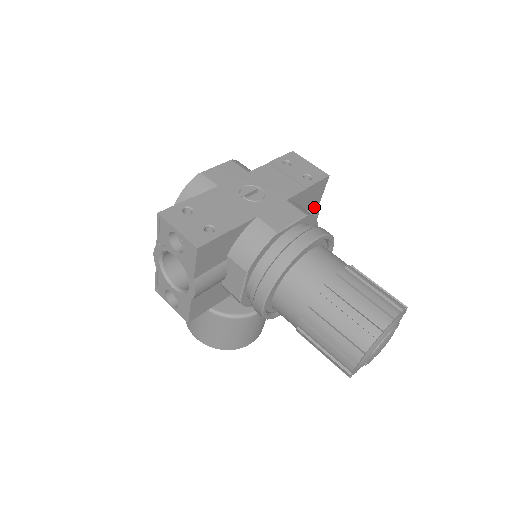
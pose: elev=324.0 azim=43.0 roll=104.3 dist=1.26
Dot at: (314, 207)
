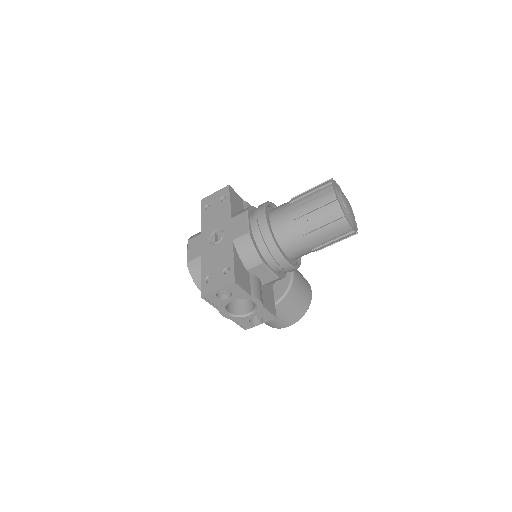
Dot at: (243, 205)
